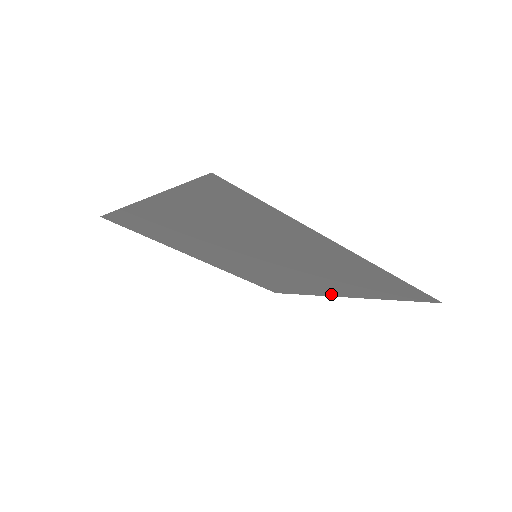
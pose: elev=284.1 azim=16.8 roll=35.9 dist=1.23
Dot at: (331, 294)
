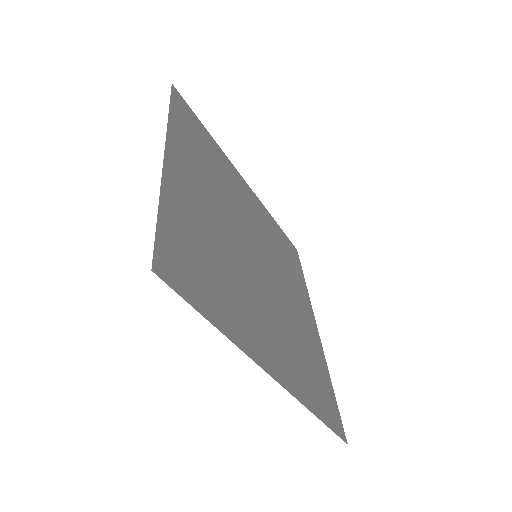
Dot at: (312, 317)
